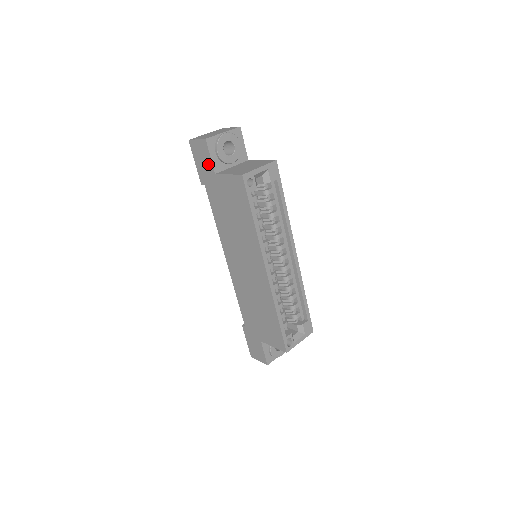
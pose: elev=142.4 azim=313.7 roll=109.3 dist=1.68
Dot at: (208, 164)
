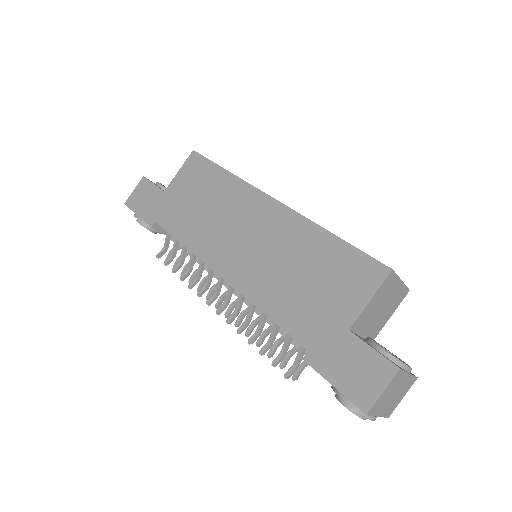
Dot at: (153, 194)
